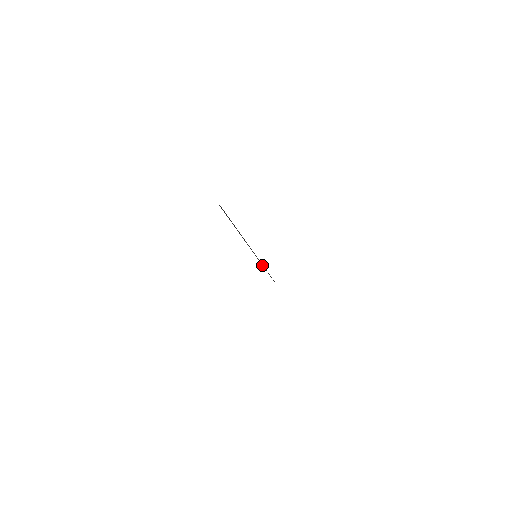
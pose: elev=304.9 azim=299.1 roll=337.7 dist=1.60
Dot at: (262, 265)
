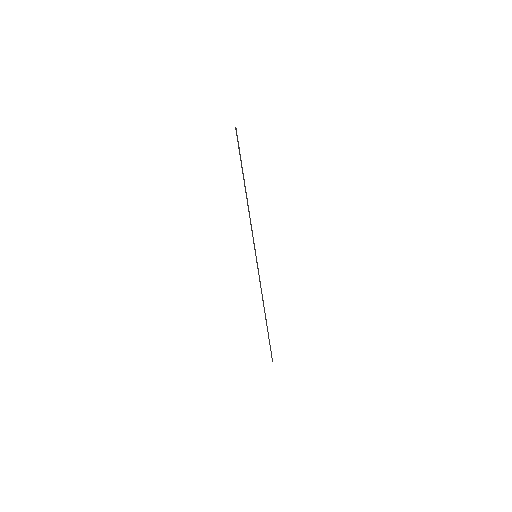
Dot at: occluded
